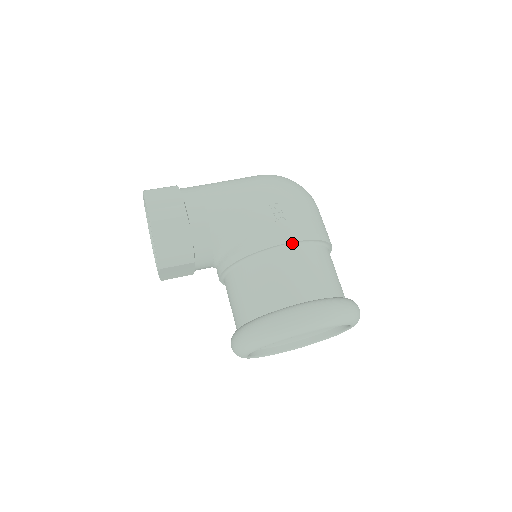
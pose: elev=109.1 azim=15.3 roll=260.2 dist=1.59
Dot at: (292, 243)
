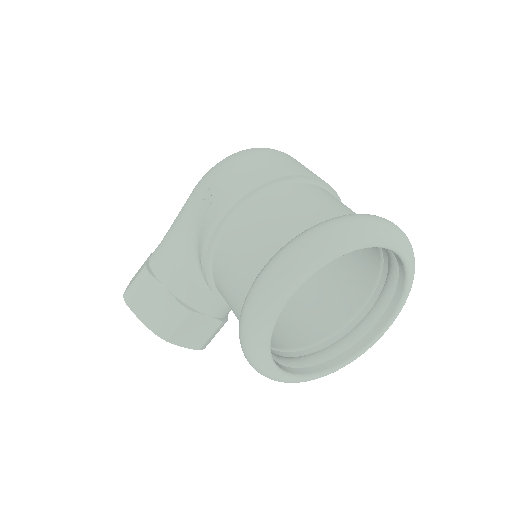
Dot at: (230, 214)
